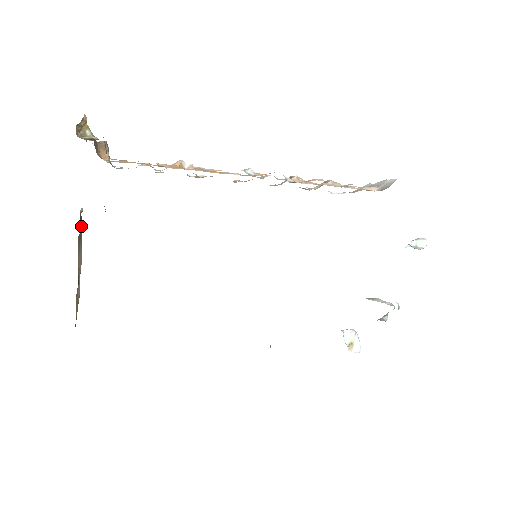
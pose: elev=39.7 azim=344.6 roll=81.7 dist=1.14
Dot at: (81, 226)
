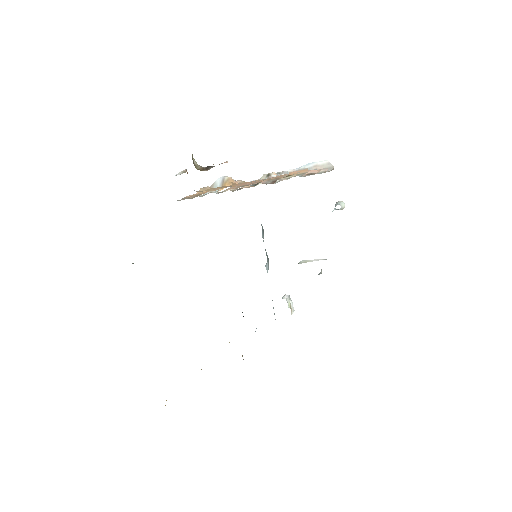
Dot at: occluded
